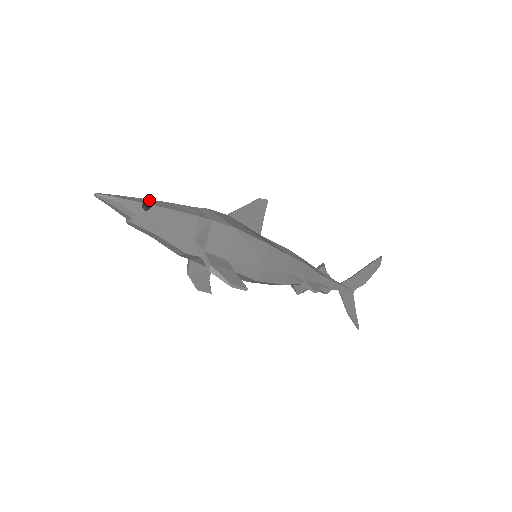
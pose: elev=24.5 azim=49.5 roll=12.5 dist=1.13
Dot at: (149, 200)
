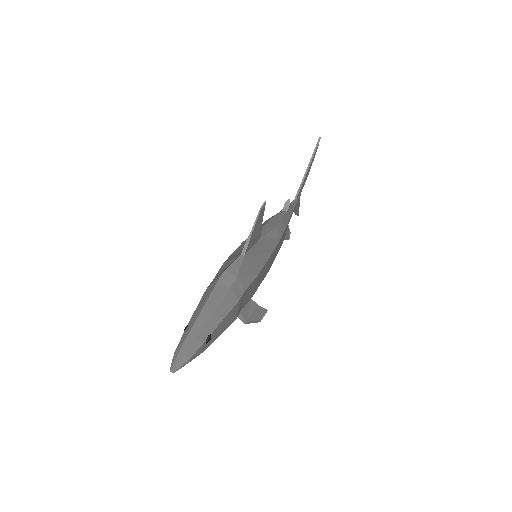
Dot at: (205, 328)
